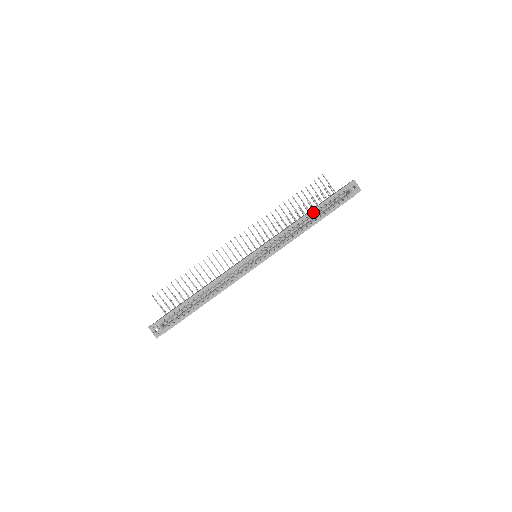
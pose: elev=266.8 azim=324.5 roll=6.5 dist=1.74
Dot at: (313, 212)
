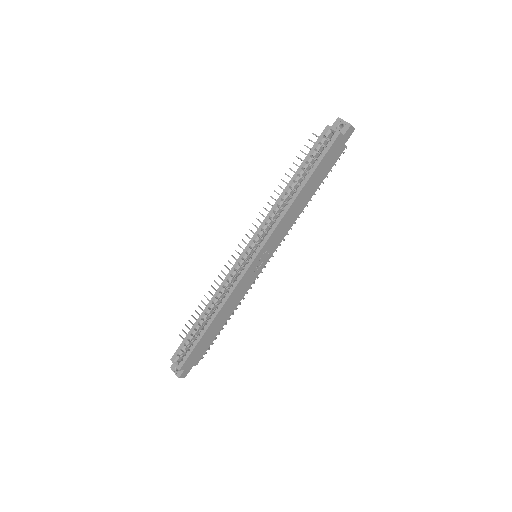
Dot at: (295, 178)
